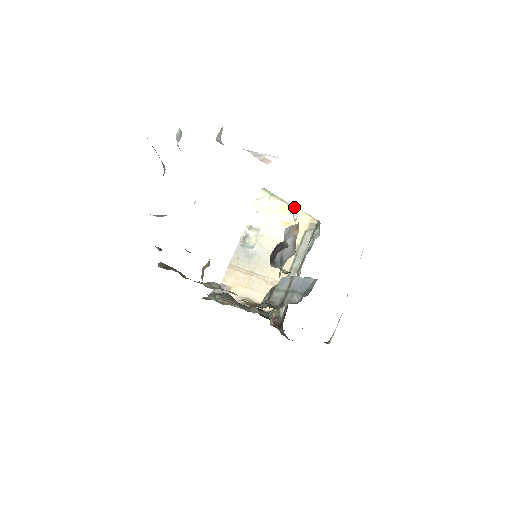
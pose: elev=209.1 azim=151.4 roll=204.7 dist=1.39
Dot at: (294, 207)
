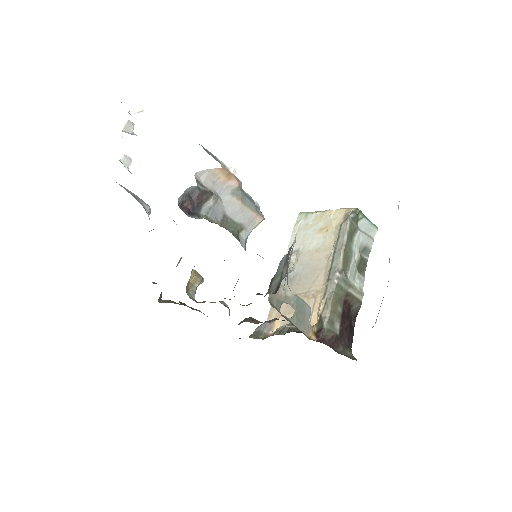
Dot at: (329, 210)
